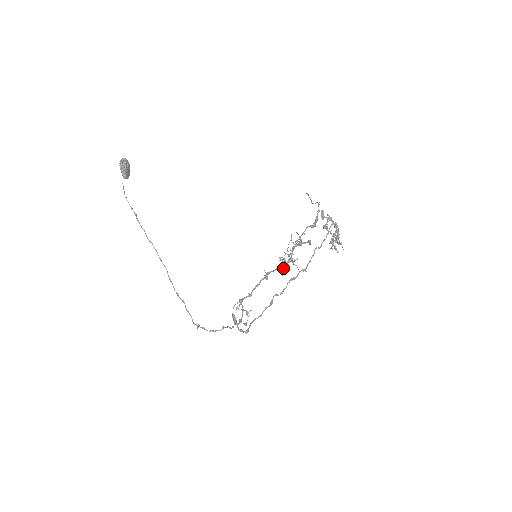
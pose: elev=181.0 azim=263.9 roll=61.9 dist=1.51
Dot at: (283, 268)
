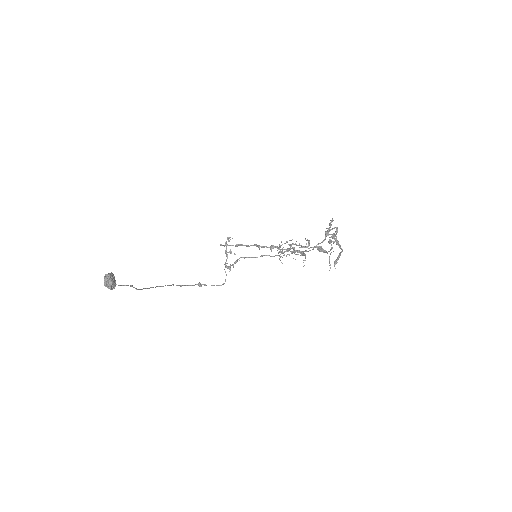
Dot at: occluded
